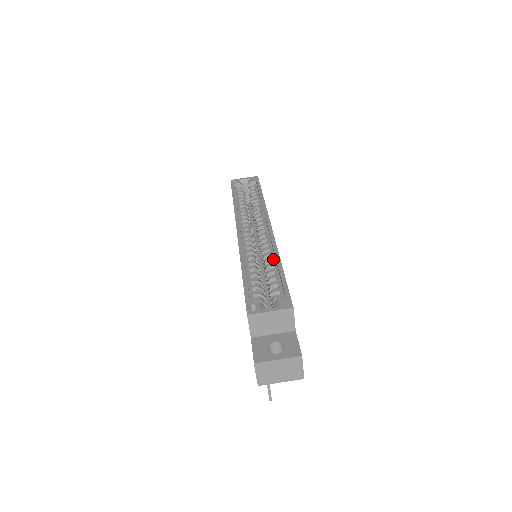
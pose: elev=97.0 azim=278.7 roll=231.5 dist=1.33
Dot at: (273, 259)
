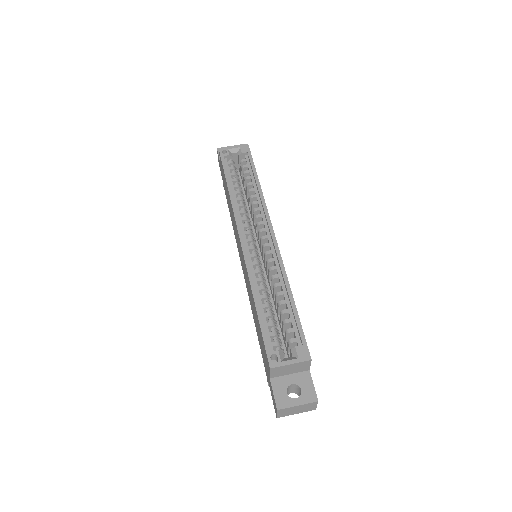
Dot at: (282, 285)
